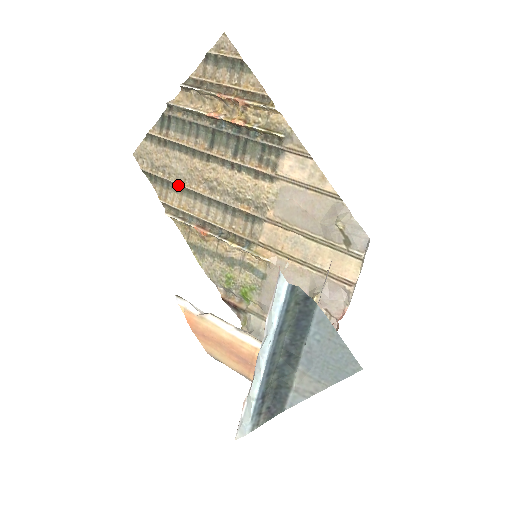
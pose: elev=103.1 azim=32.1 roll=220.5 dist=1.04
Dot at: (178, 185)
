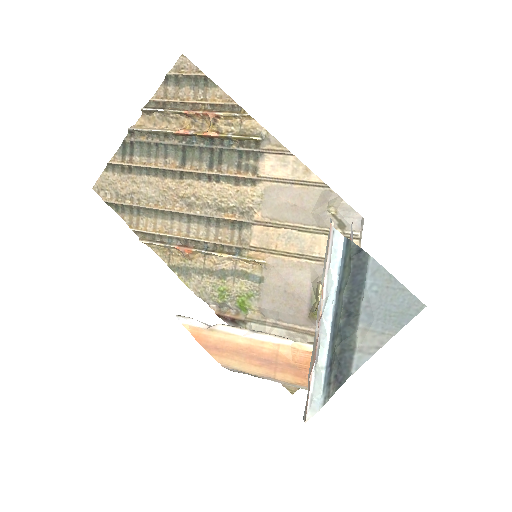
Dot at: (151, 209)
